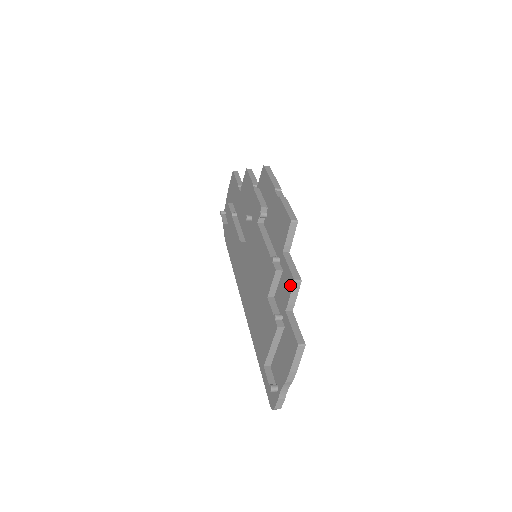
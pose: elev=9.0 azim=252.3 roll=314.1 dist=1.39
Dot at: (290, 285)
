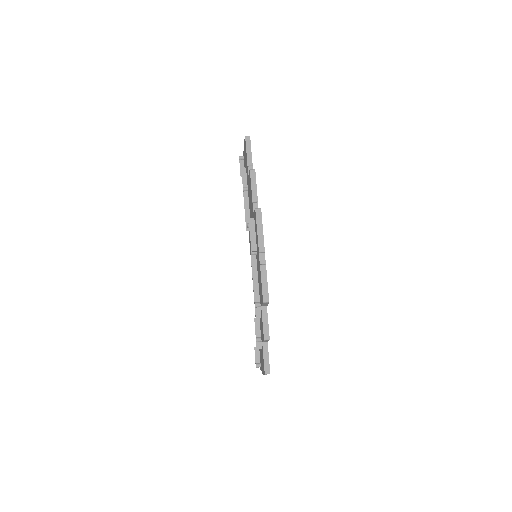
Dot at: (263, 337)
